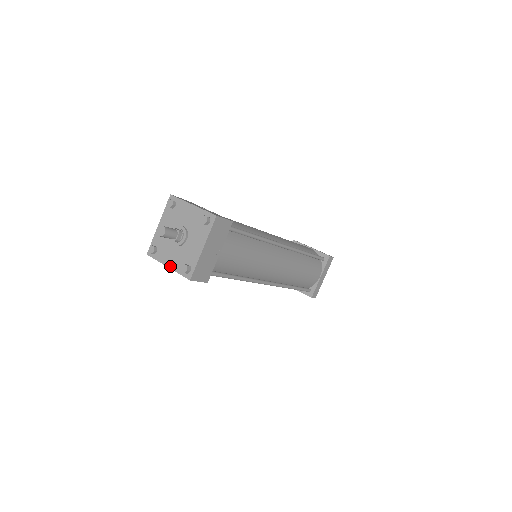
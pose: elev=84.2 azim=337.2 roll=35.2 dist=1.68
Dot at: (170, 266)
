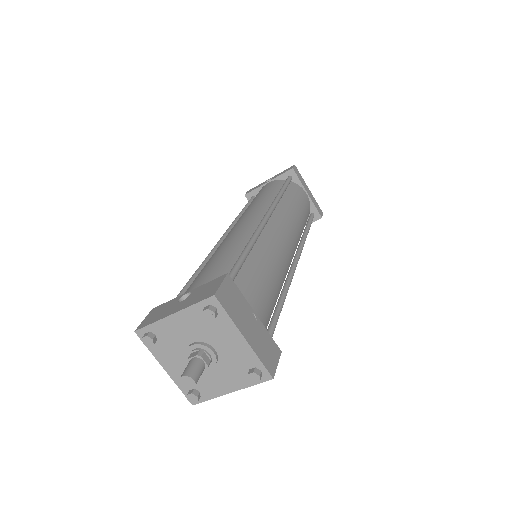
Dot at: (233, 390)
